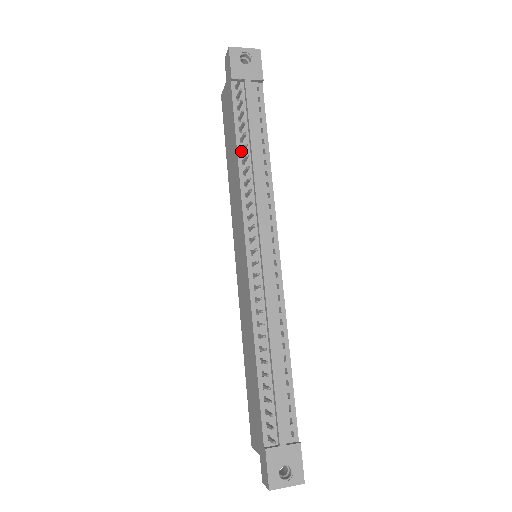
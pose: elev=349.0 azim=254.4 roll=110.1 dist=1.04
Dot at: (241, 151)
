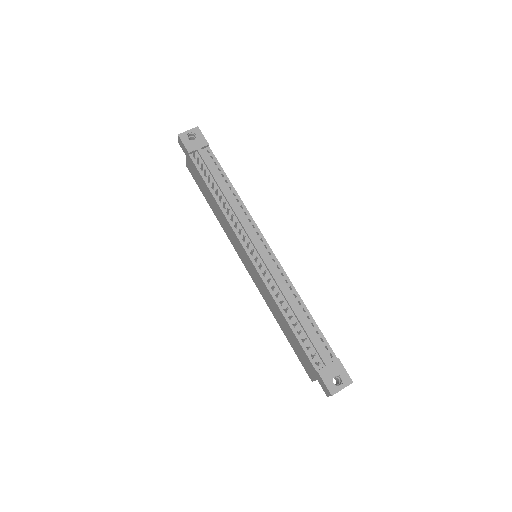
Dot at: (215, 194)
